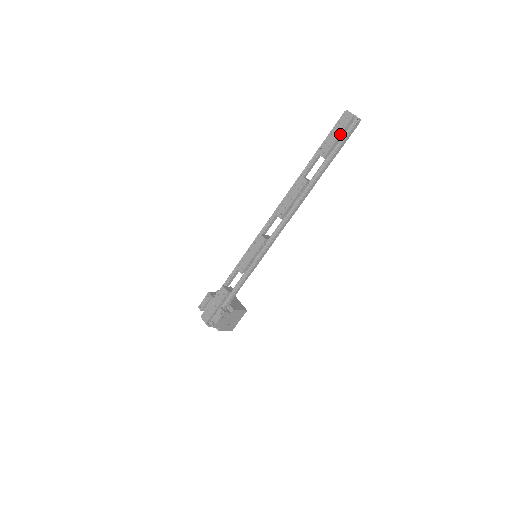
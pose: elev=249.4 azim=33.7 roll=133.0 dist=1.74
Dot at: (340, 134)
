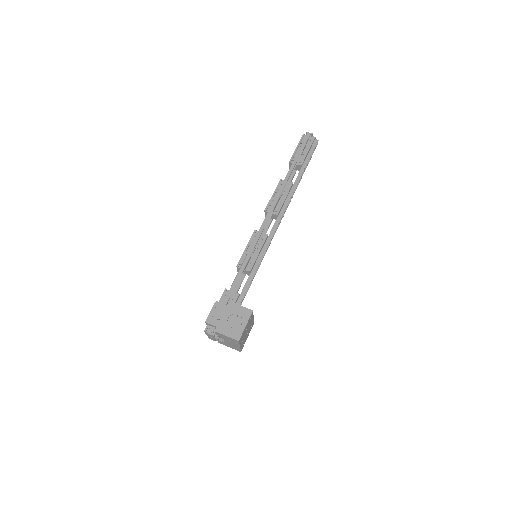
Dot at: (297, 145)
